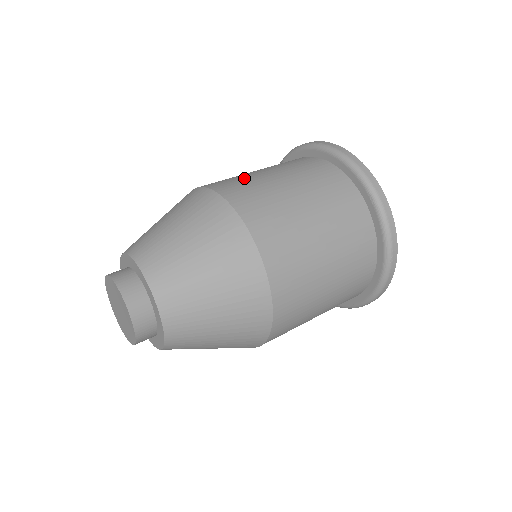
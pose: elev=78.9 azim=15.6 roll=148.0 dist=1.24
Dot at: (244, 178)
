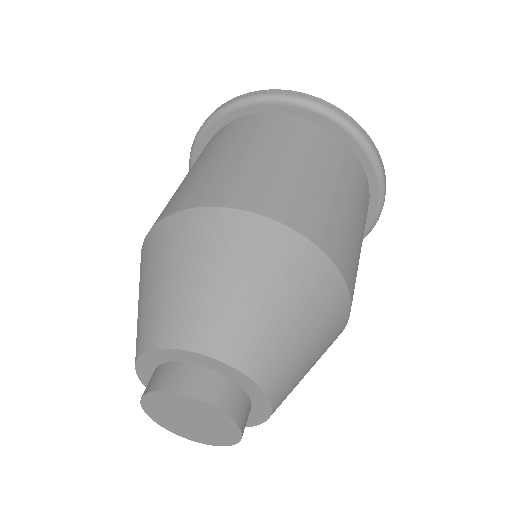
Dot at: occluded
